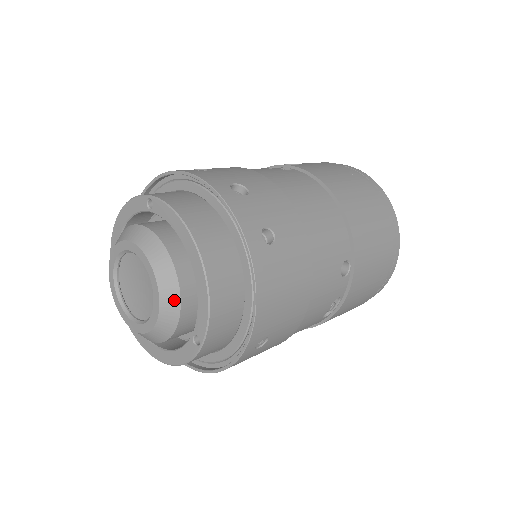
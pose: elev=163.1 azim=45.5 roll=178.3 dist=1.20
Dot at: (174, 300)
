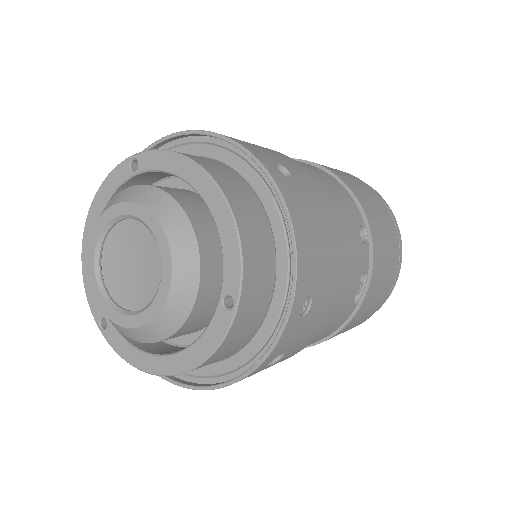
Dot at: (190, 249)
